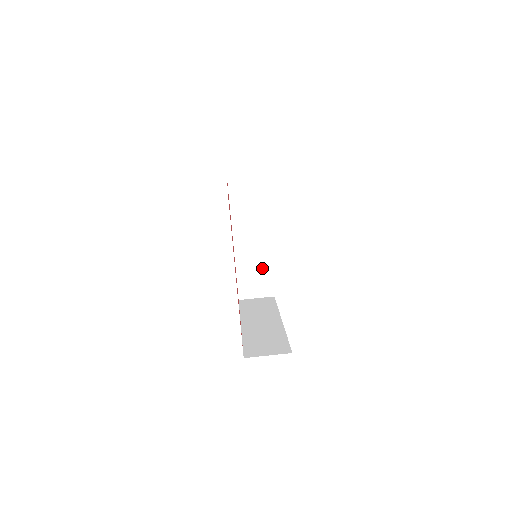
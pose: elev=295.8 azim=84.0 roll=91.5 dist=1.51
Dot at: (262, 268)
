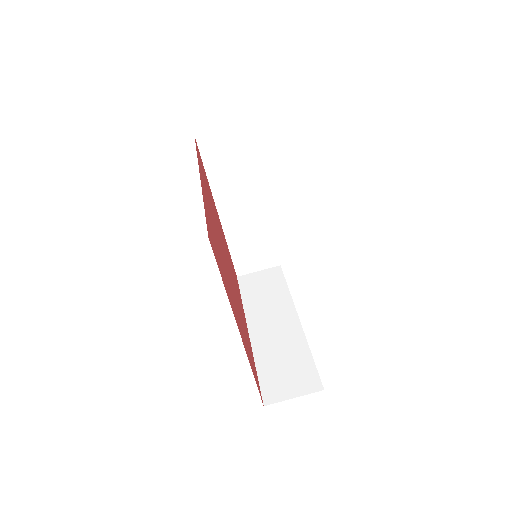
Dot at: (261, 237)
